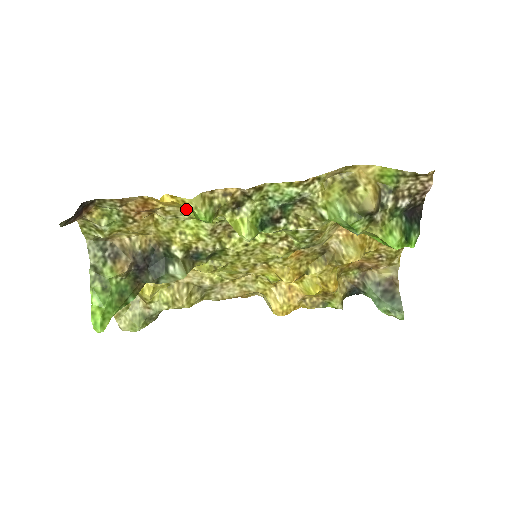
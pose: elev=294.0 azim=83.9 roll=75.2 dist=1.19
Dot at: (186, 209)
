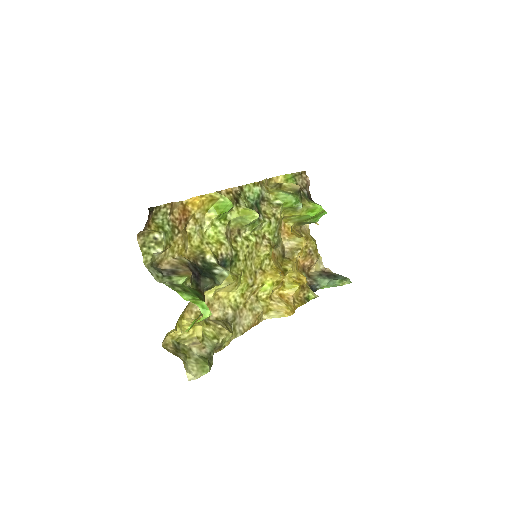
Dot at: (208, 213)
